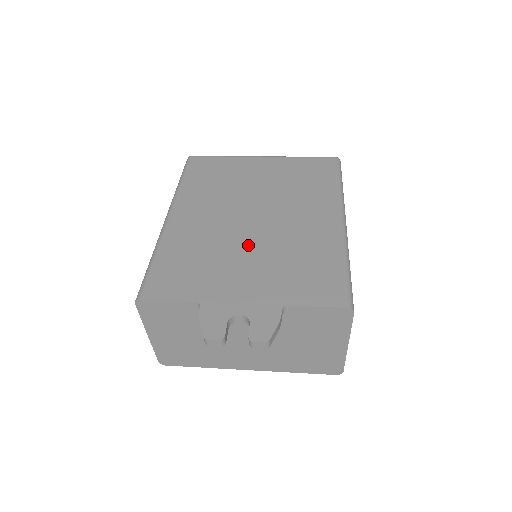
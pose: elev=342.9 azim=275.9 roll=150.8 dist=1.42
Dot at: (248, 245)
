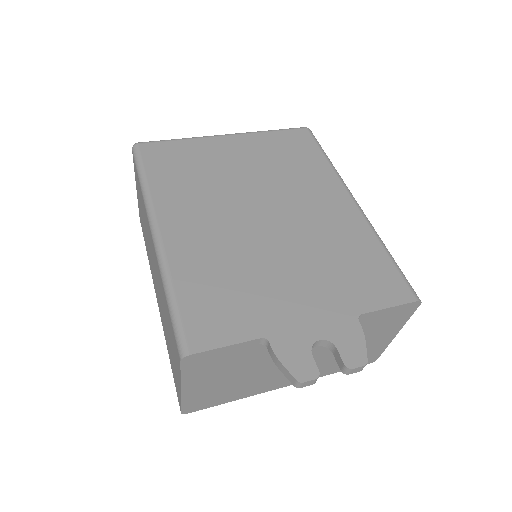
Dot at: (277, 250)
